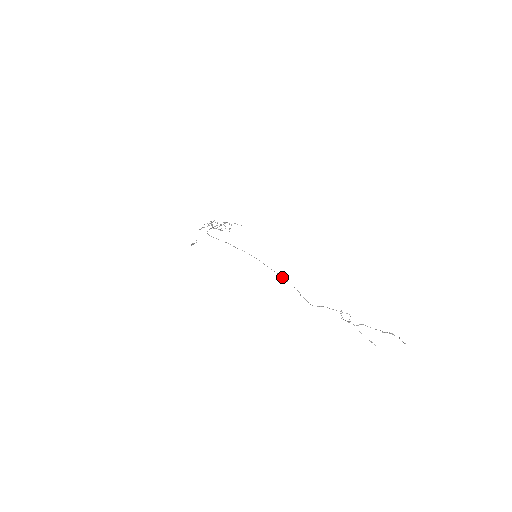
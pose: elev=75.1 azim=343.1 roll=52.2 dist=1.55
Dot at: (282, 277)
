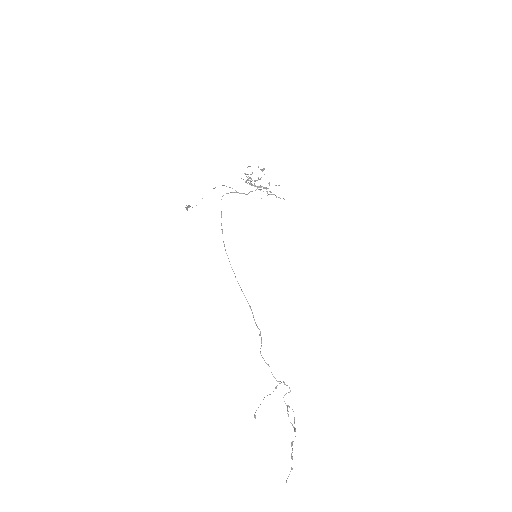
Dot at: (250, 307)
